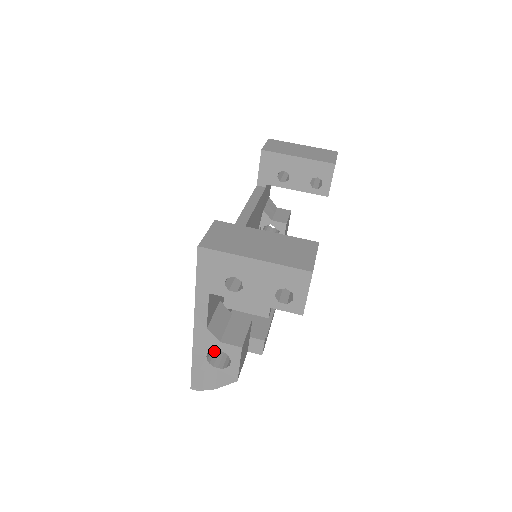
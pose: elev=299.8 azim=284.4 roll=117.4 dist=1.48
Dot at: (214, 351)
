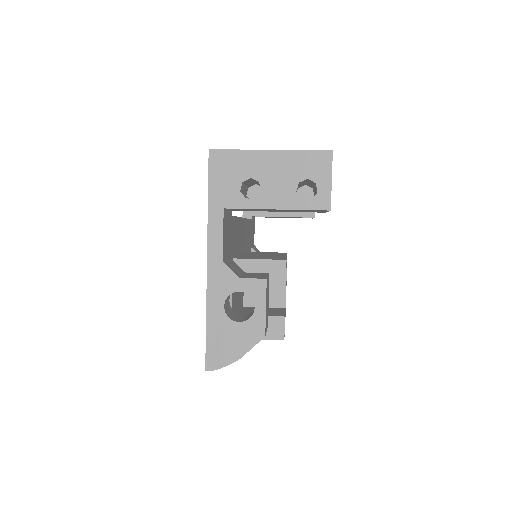
Dot at: (230, 313)
